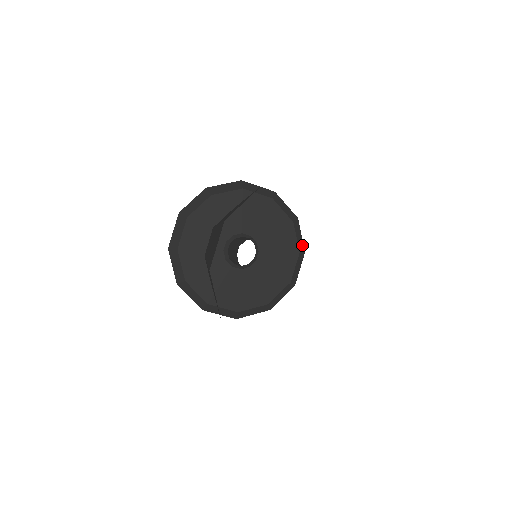
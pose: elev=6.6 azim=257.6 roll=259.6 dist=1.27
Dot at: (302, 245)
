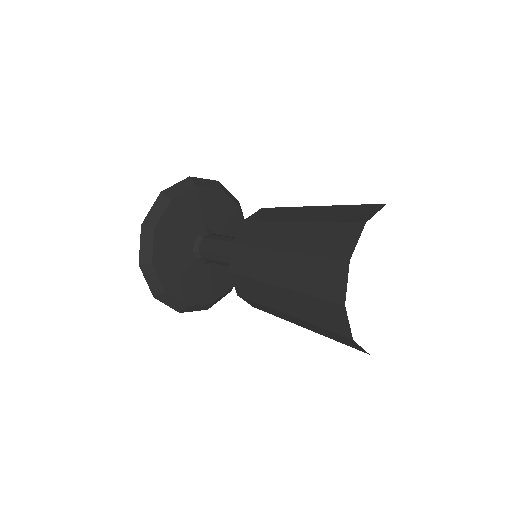
Dot at: occluded
